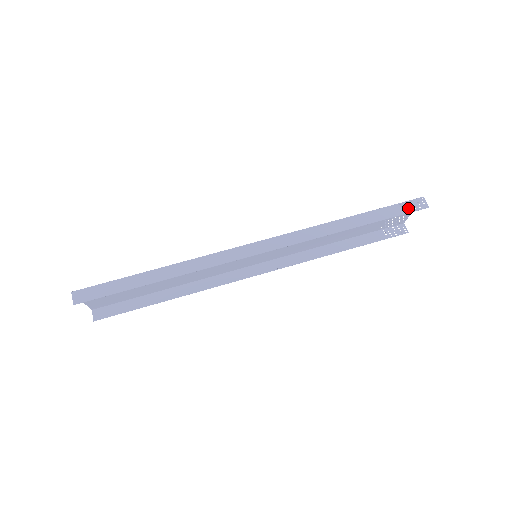
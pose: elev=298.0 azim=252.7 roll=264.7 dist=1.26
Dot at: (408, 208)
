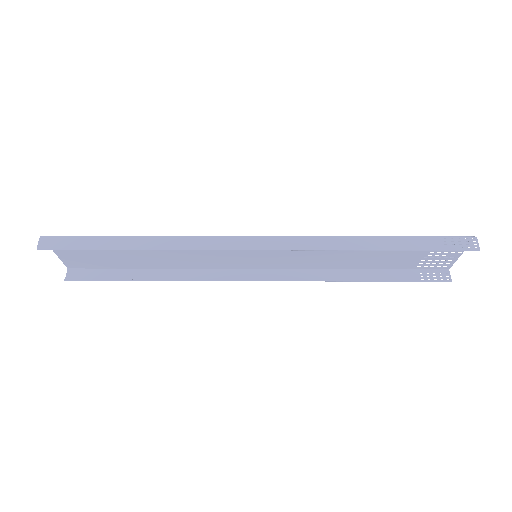
Dot at: (453, 245)
